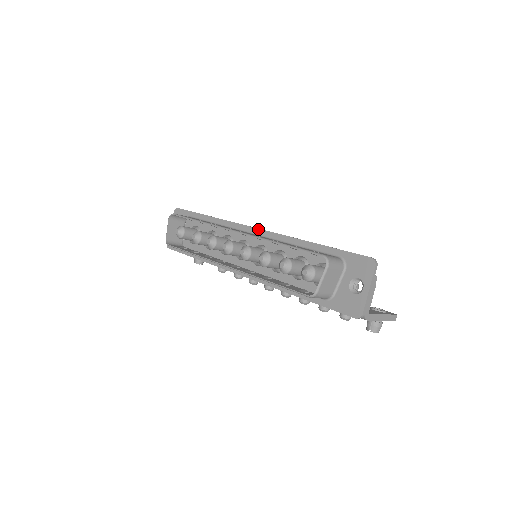
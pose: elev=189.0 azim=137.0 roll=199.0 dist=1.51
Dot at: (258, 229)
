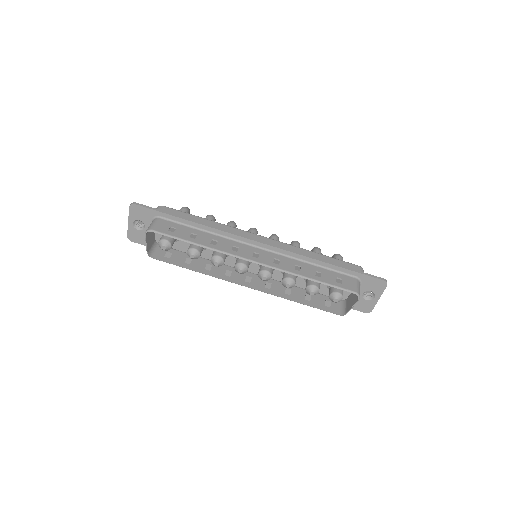
Dot at: (265, 245)
